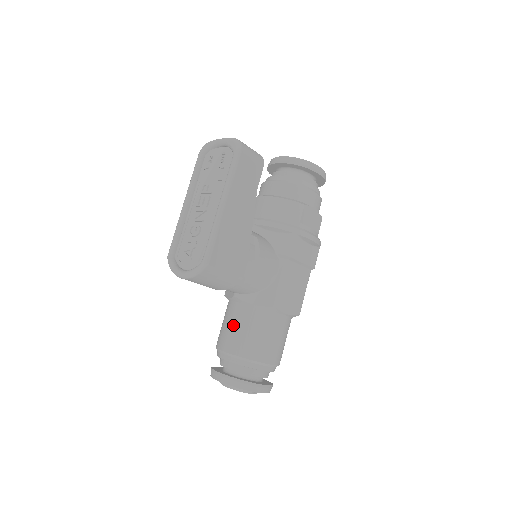
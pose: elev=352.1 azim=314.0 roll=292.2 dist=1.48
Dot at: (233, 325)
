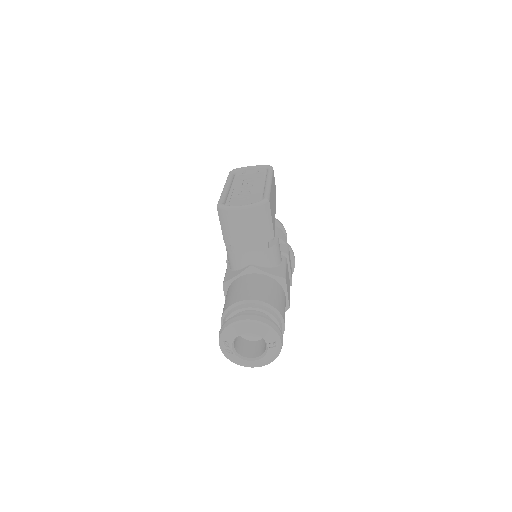
Dot at: (251, 285)
